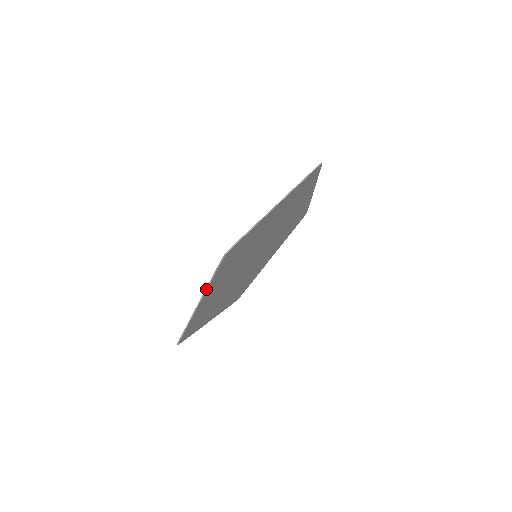
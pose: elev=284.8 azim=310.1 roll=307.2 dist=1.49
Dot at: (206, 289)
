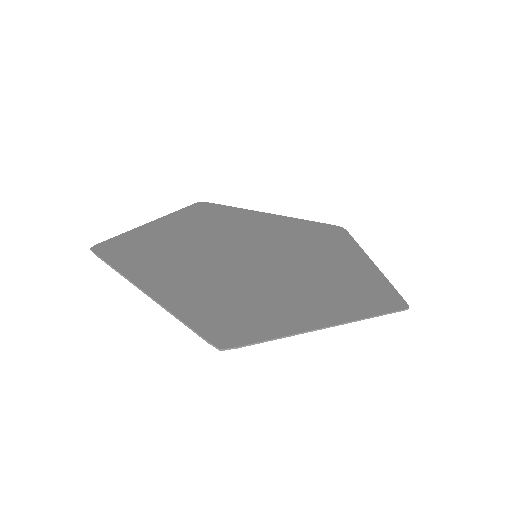
Dot at: (167, 310)
